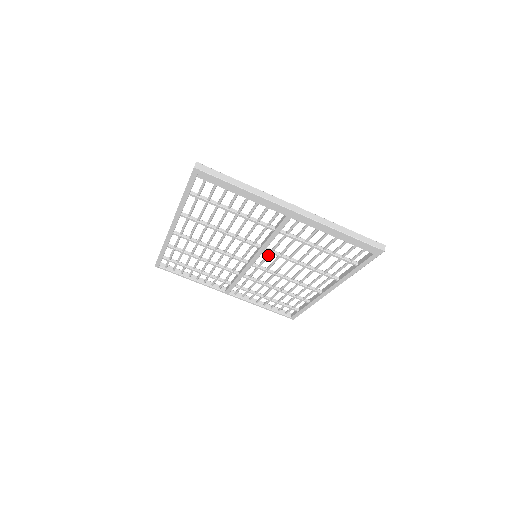
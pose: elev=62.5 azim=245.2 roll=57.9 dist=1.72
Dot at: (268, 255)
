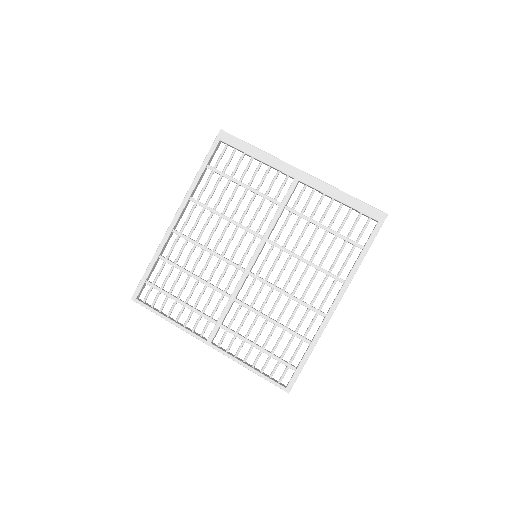
Dot at: (270, 250)
